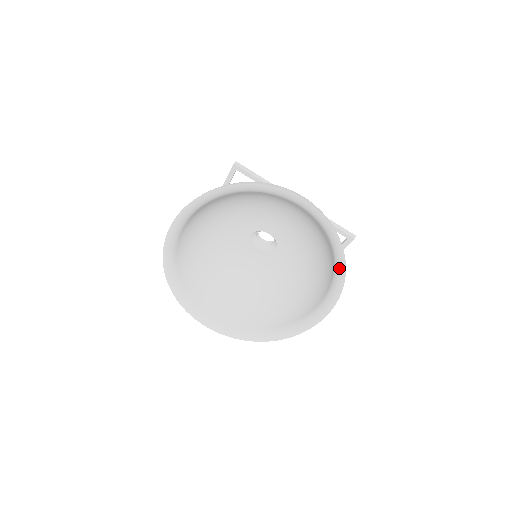
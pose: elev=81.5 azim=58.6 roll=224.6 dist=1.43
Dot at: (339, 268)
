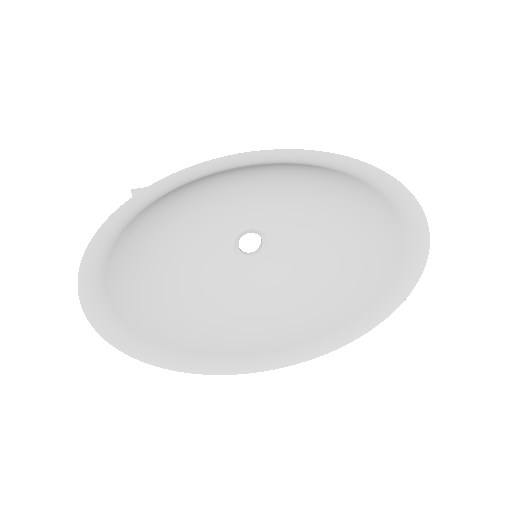
Dot at: (370, 321)
